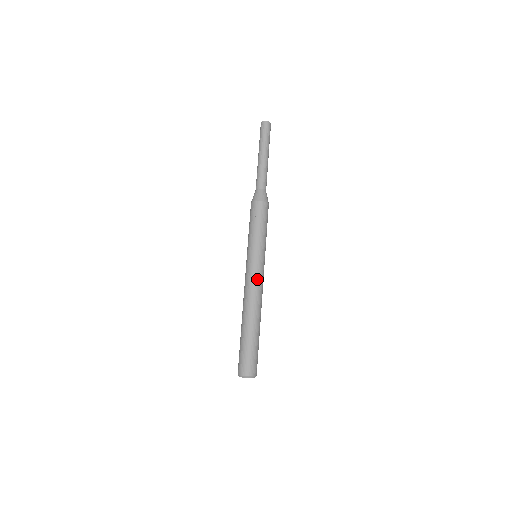
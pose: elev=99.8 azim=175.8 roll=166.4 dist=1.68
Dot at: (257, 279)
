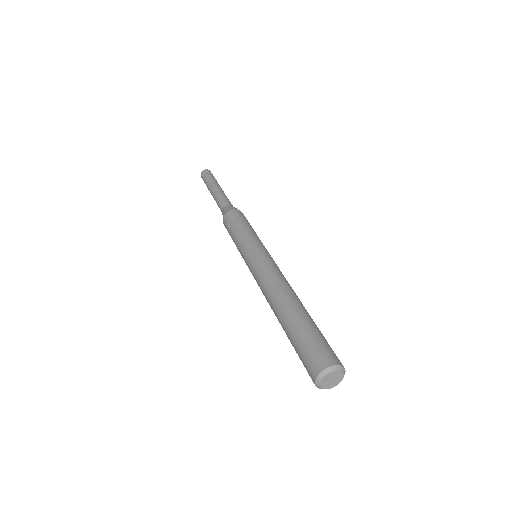
Dot at: (262, 268)
